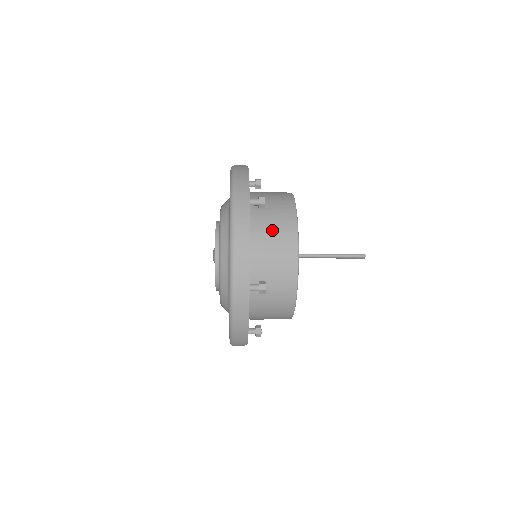
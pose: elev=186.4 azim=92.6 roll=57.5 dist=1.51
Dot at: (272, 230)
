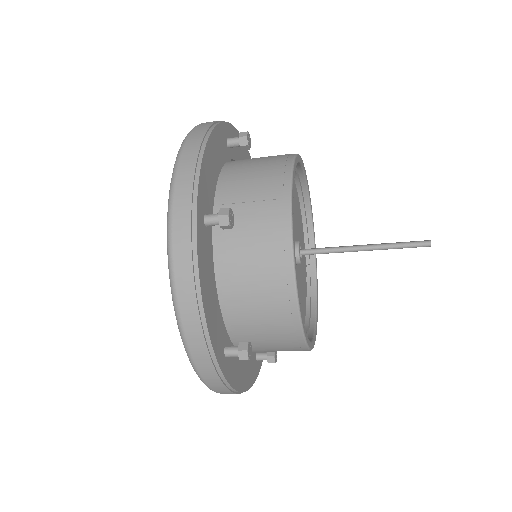
Dot at: (250, 261)
